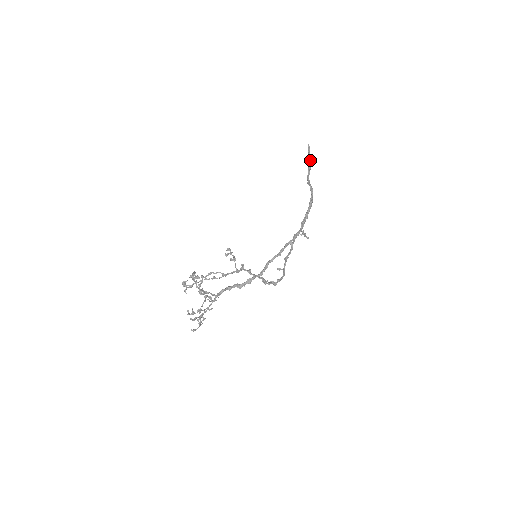
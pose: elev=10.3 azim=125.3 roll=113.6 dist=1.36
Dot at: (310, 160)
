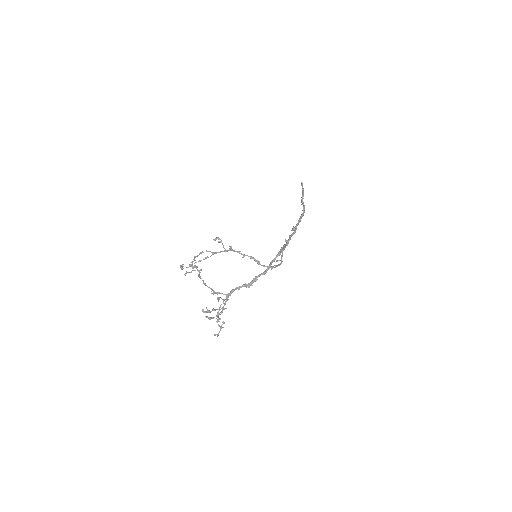
Dot at: (303, 191)
